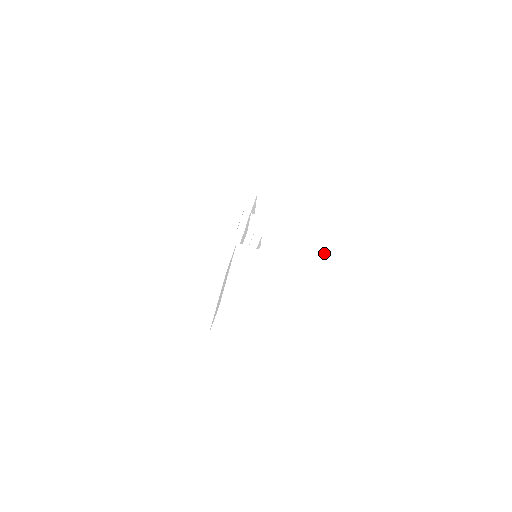
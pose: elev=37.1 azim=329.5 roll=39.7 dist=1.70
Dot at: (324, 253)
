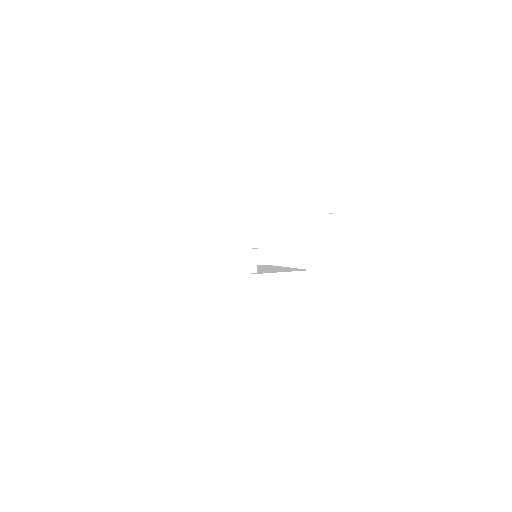
Dot at: (333, 241)
